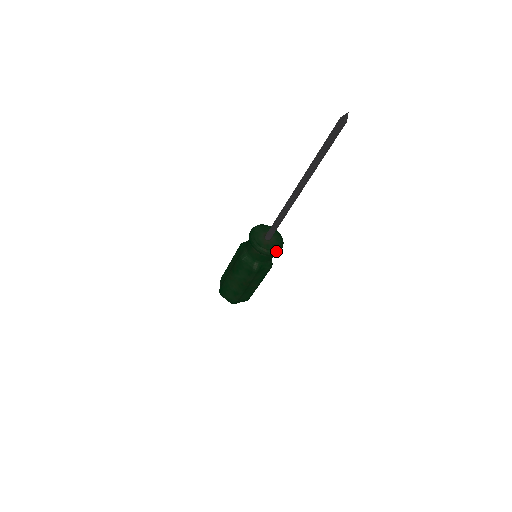
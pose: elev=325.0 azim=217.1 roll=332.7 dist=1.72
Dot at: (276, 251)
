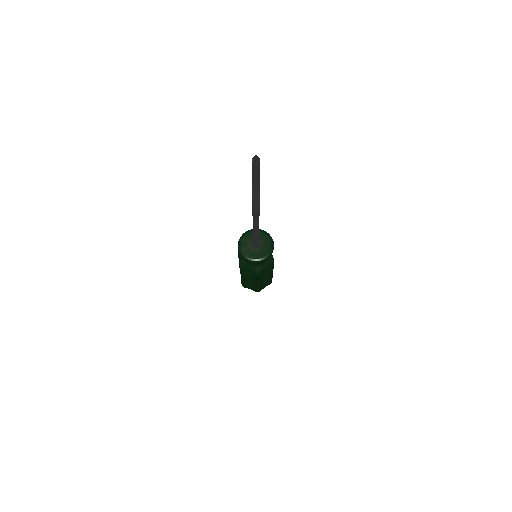
Dot at: (251, 259)
